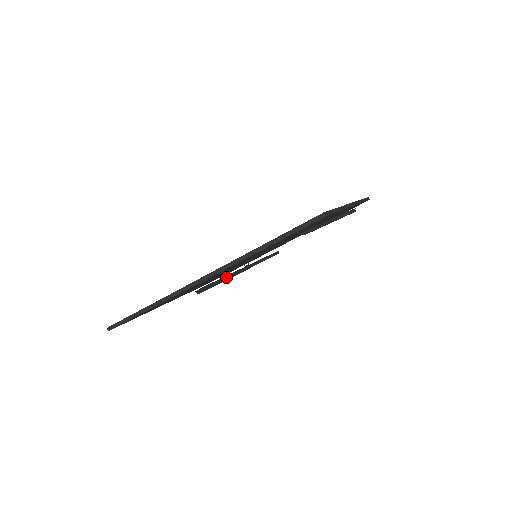
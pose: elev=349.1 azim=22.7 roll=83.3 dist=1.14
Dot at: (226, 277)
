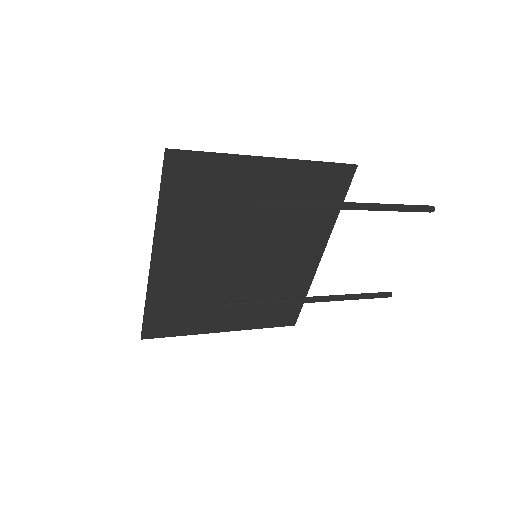
Dot at: (272, 300)
